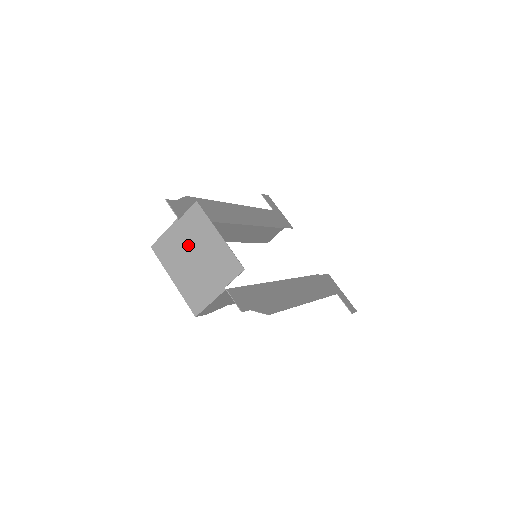
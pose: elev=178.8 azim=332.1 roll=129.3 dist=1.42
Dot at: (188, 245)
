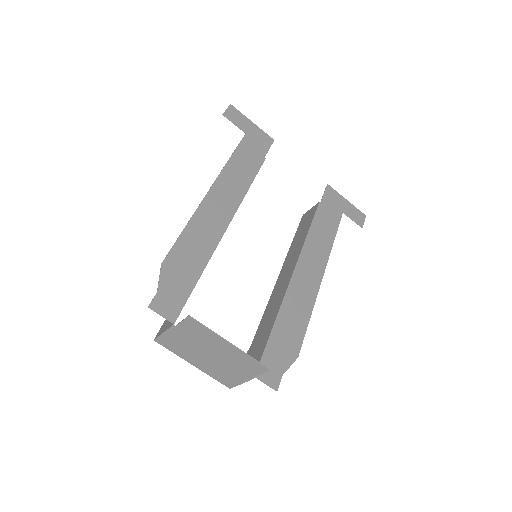
Dot at: (197, 346)
